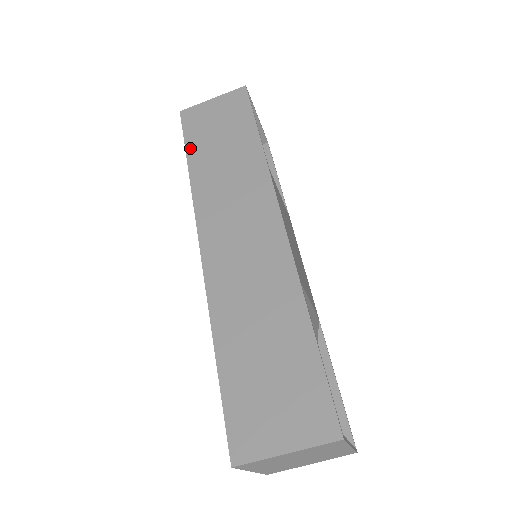
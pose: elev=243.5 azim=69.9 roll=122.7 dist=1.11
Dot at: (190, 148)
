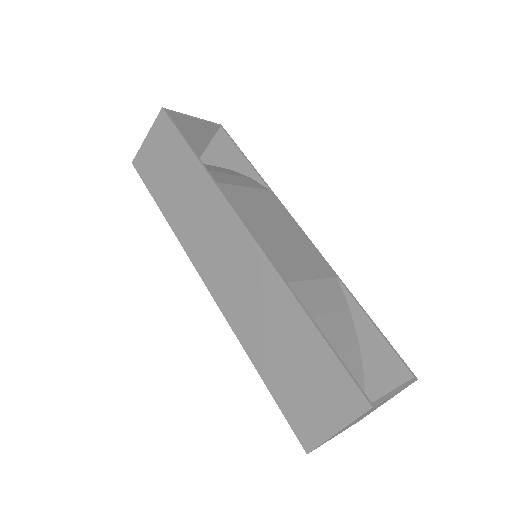
Dot at: (155, 195)
